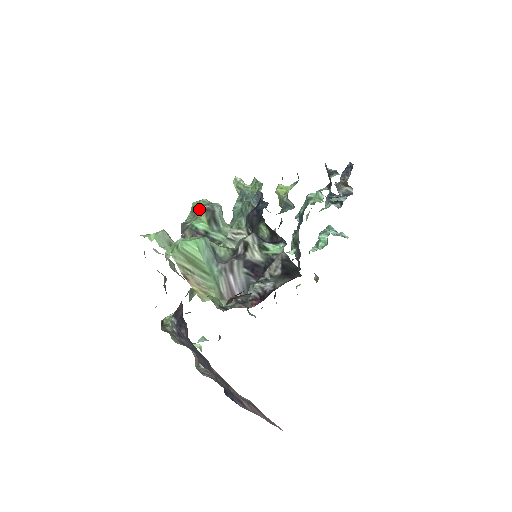
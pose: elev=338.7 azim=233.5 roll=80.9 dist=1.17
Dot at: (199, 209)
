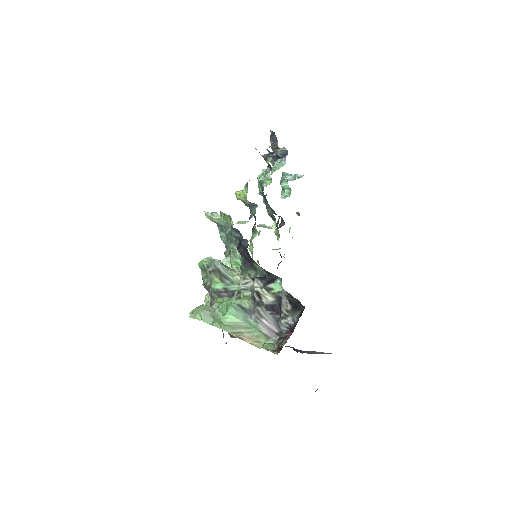
Dot at: (207, 271)
